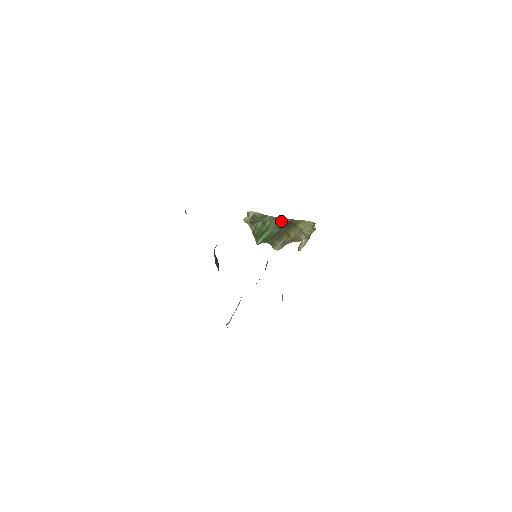
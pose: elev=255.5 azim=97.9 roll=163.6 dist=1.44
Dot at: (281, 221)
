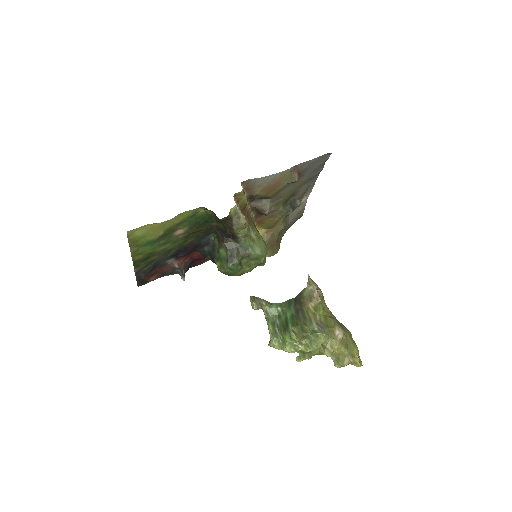
Dot at: (288, 303)
